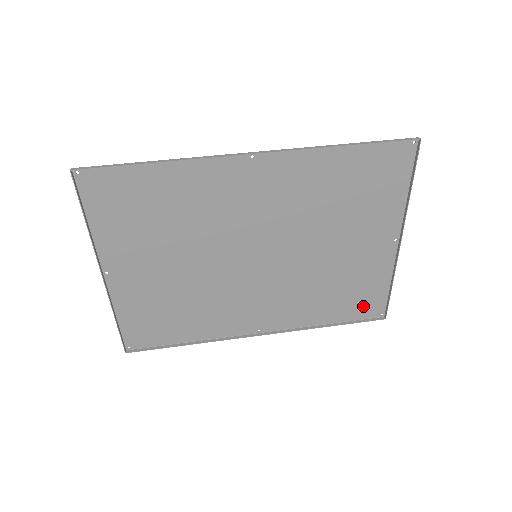
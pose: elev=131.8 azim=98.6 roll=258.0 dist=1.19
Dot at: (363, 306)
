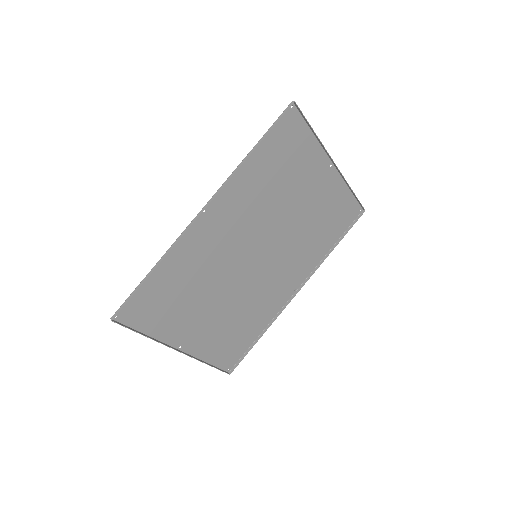
Dot at: (345, 217)
